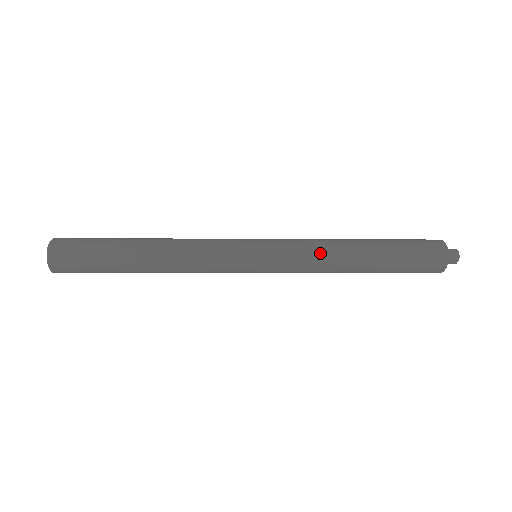
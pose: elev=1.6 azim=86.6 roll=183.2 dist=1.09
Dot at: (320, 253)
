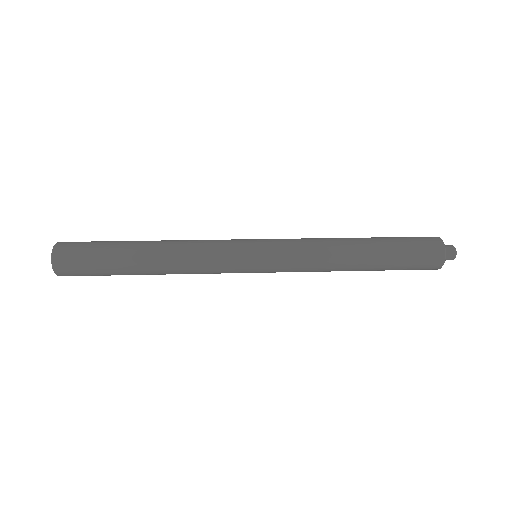
Dot at: (318, 268)
